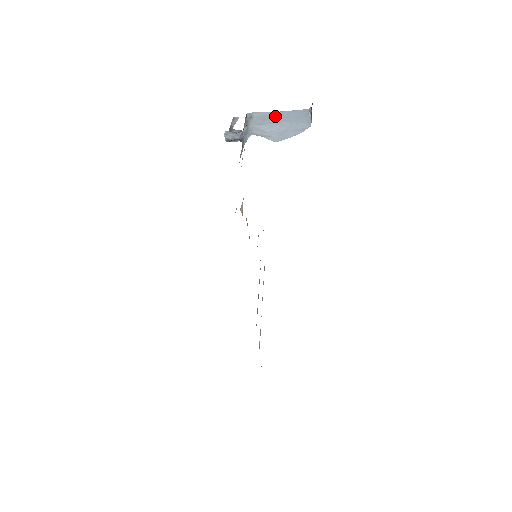
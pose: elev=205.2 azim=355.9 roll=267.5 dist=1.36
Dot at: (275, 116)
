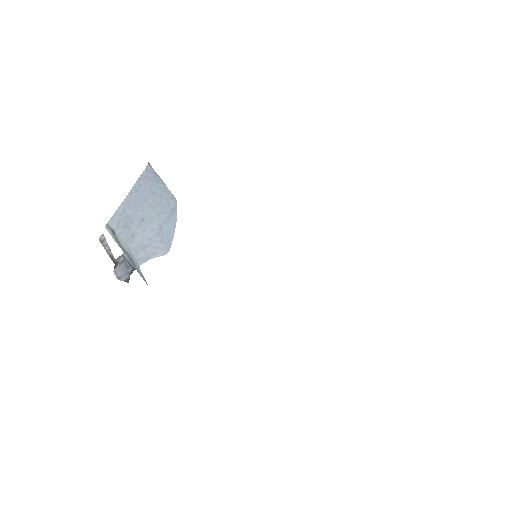
Dot at: (131, 209)
